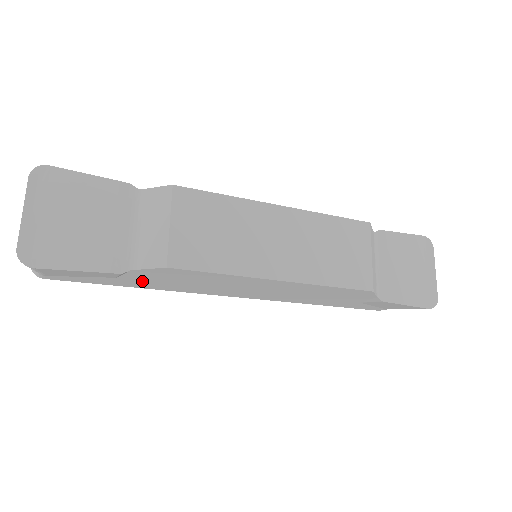
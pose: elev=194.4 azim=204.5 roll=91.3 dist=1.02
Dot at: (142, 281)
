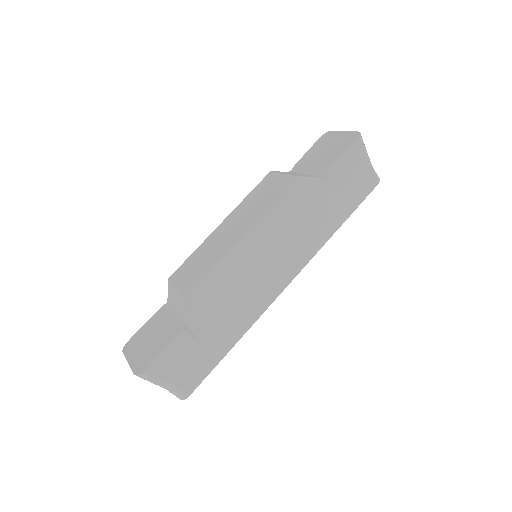
Dot at: (217, 332)
